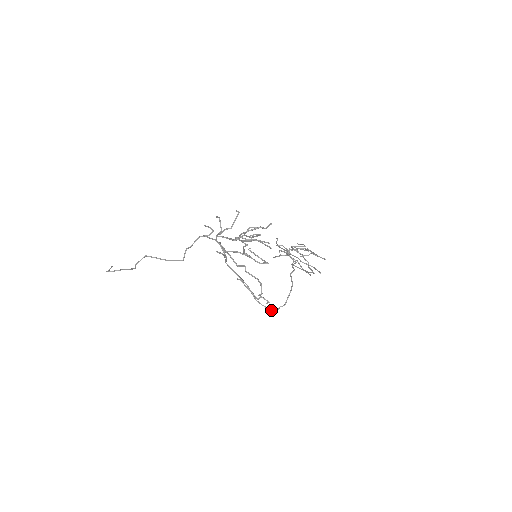
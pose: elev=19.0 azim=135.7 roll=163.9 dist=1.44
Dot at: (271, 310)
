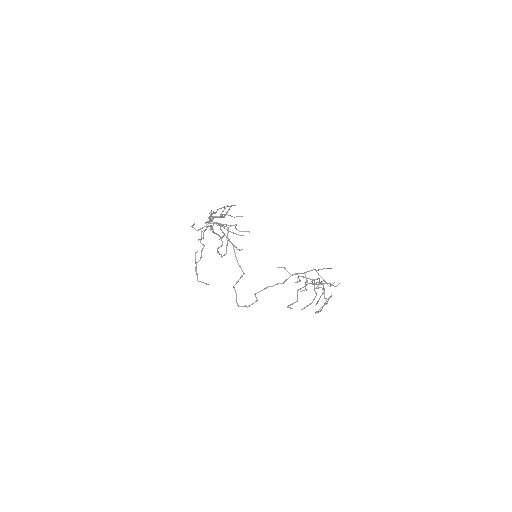
Dot at: occluded
